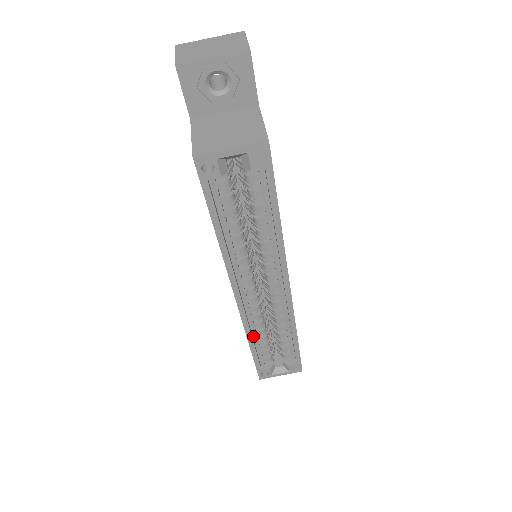
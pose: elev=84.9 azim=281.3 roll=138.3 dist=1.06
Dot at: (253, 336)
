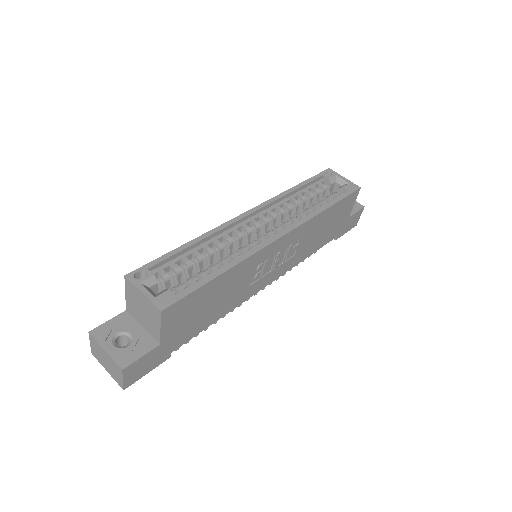
Dot at: (199, 246)
